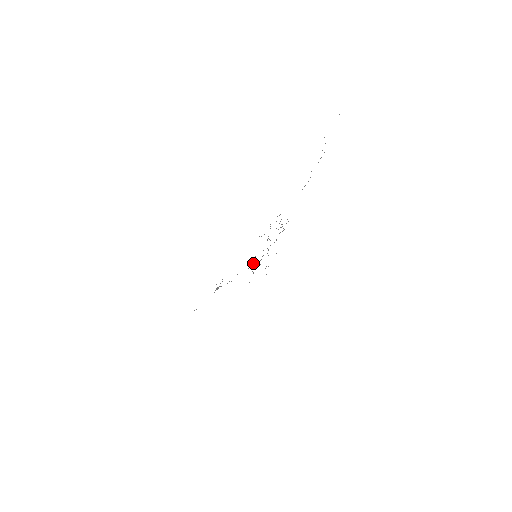
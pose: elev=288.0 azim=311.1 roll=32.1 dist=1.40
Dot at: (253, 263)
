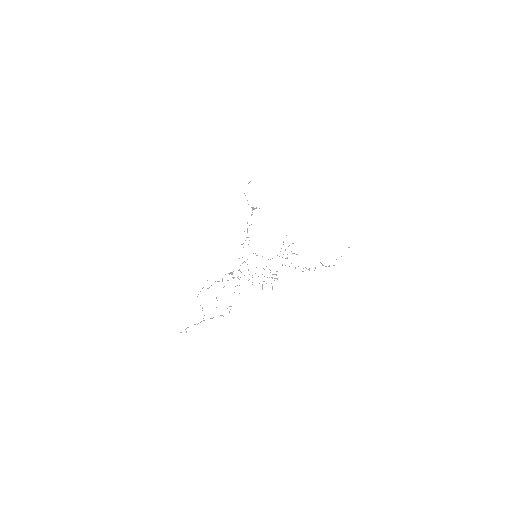
Dot at: occluded
